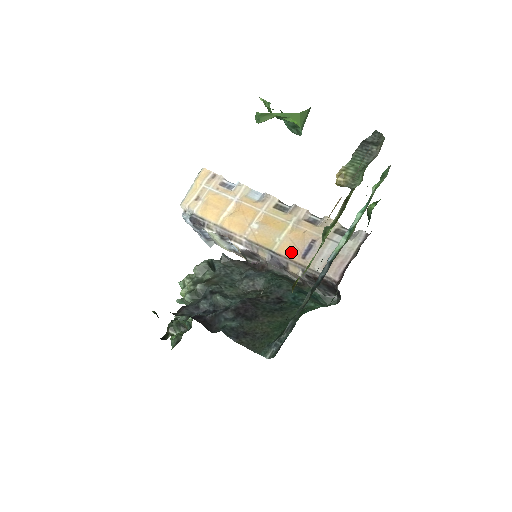
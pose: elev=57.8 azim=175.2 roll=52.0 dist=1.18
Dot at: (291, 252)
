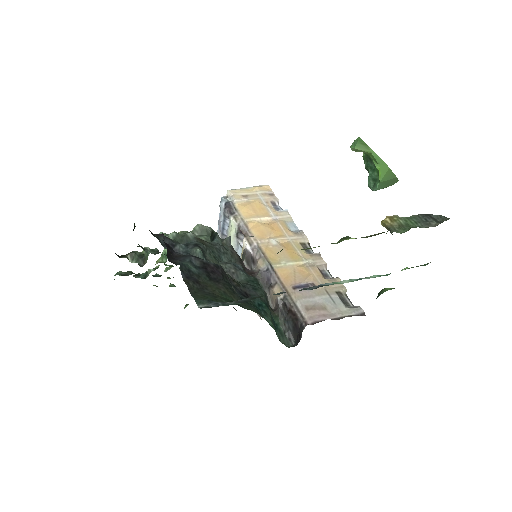
Dot at: (287, 278)
